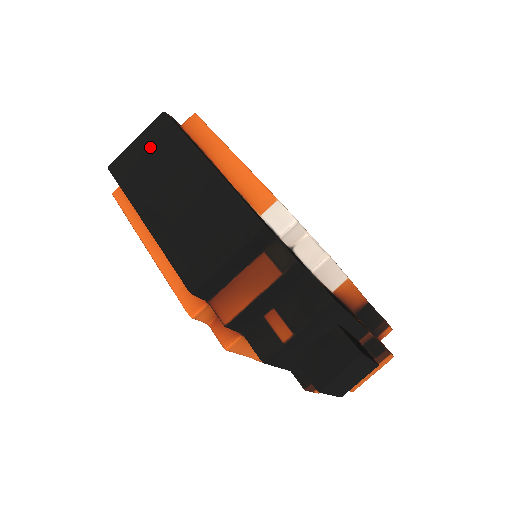
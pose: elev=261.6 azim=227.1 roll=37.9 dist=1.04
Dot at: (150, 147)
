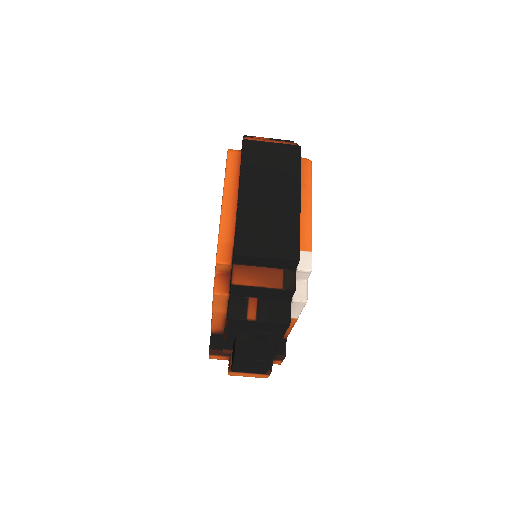
Dot at: (277, 156)
